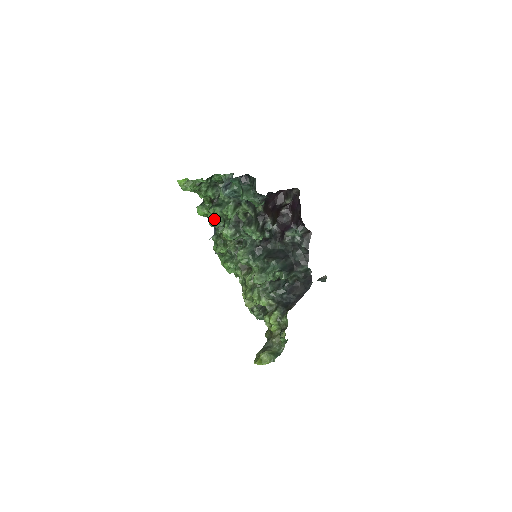
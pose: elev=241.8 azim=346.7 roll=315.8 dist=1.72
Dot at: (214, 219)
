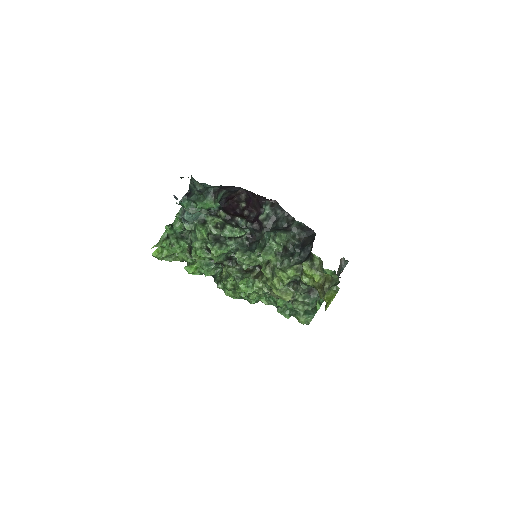
Dot at: (203, 264)
